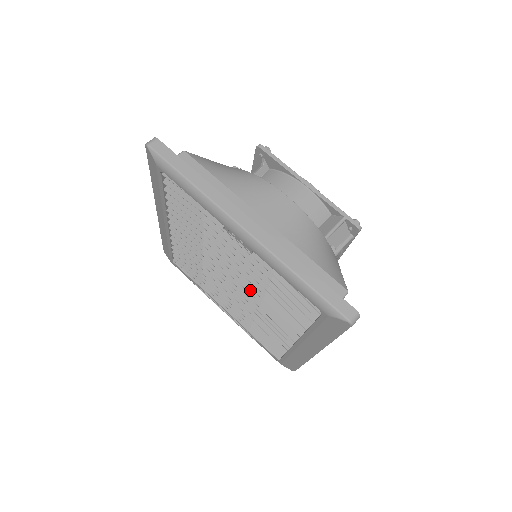
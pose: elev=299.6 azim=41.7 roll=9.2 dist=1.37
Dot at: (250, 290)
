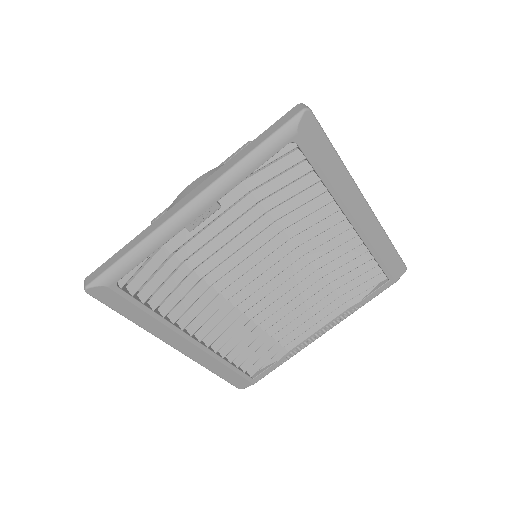
Dot at: (280, 256)
